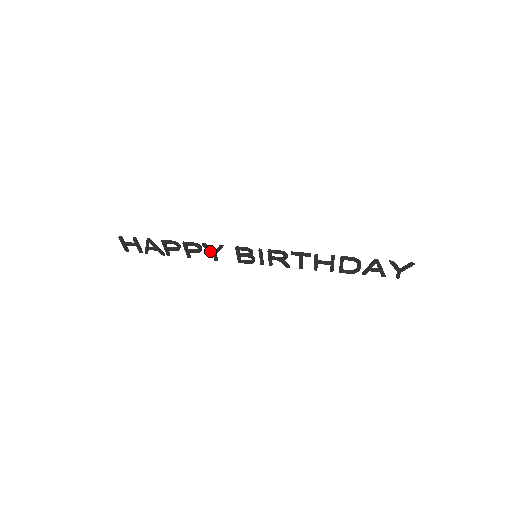
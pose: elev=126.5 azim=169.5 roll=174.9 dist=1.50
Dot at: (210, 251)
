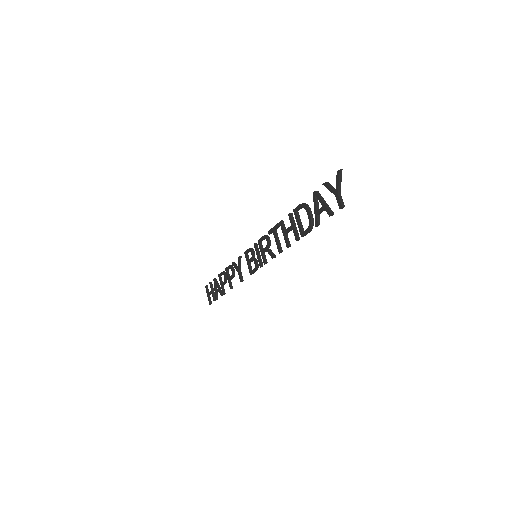
Dot at: (236, 269)
